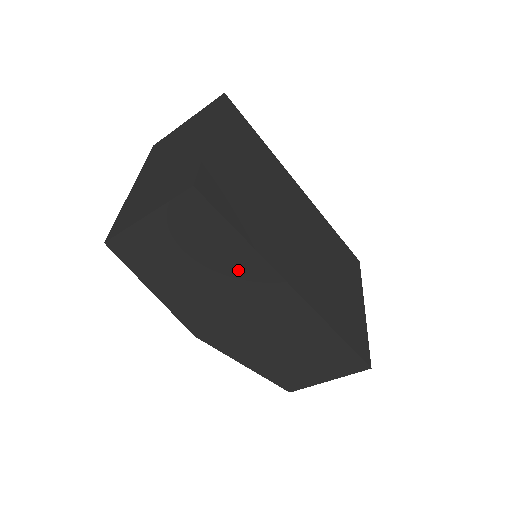
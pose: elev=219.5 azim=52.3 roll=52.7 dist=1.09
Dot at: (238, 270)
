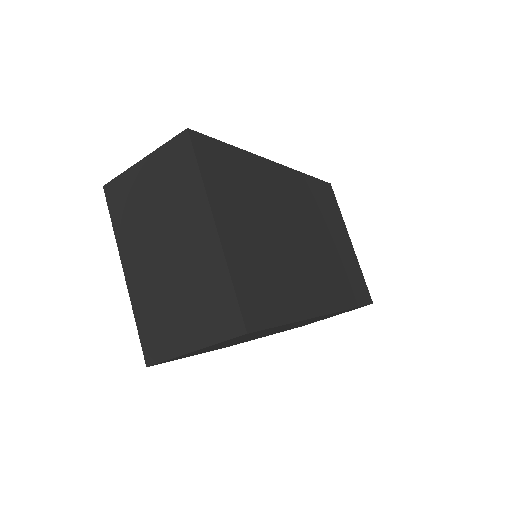
Dot at: occluded
